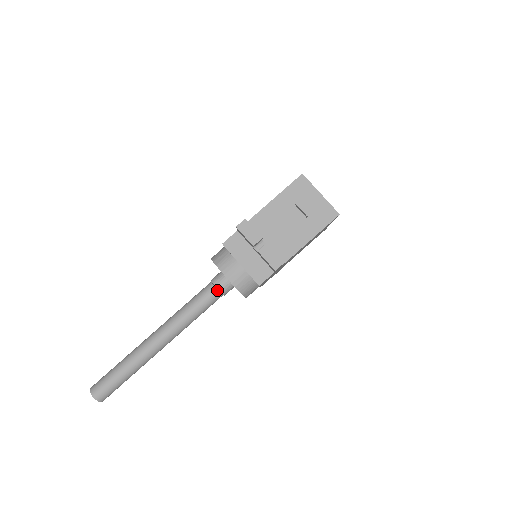
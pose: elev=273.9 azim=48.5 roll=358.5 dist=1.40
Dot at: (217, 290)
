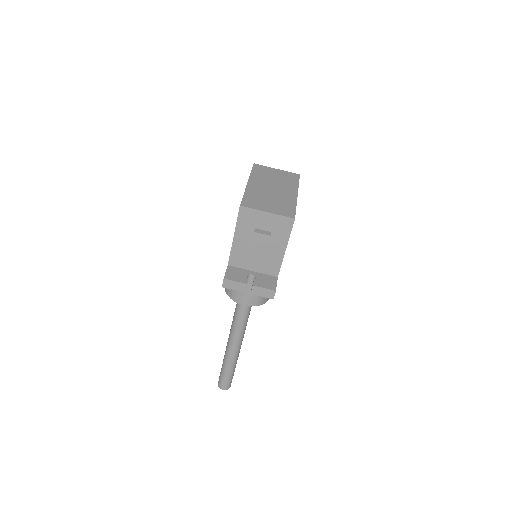
Dot at: (246, 306)
